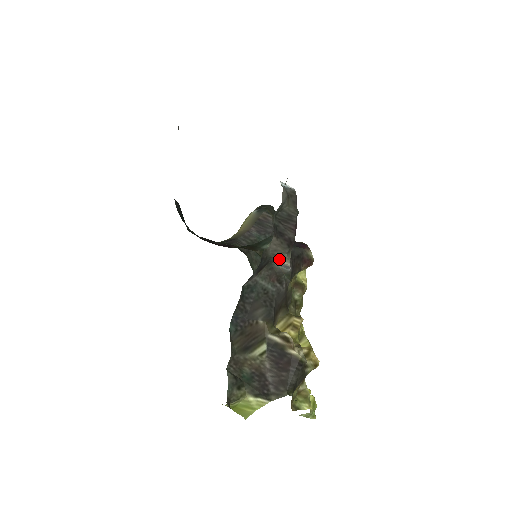
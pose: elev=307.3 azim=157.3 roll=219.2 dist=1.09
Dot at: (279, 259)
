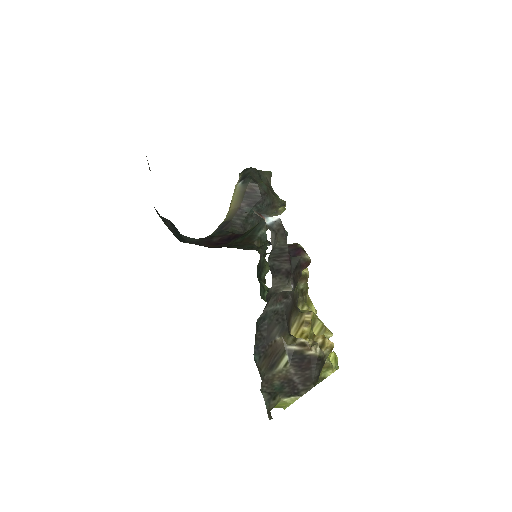
Dot at: (281, 290)
